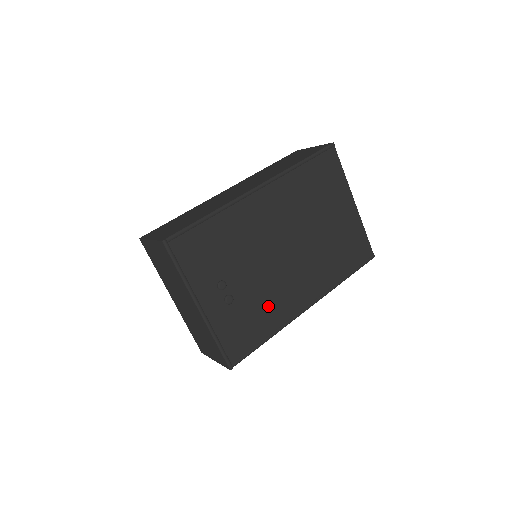
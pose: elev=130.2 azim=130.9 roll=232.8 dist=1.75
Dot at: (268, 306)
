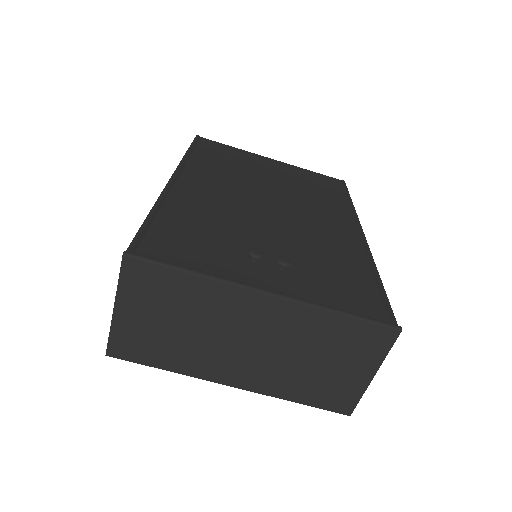
Dot at: (330, 253)
